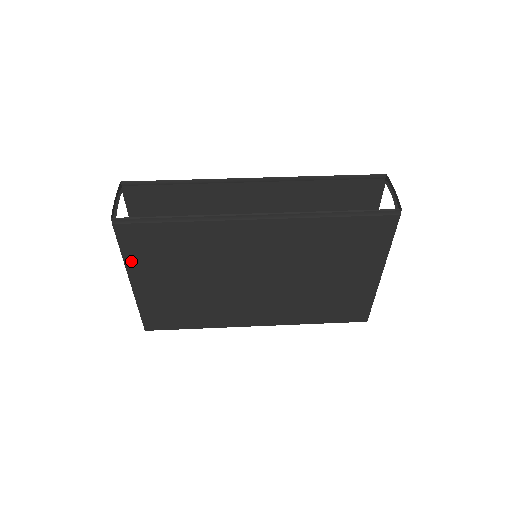
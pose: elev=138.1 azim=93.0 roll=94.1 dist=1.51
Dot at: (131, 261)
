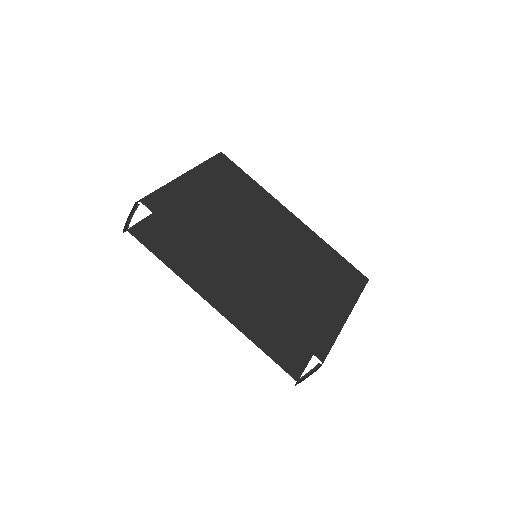
Dot at: (157, 218)
